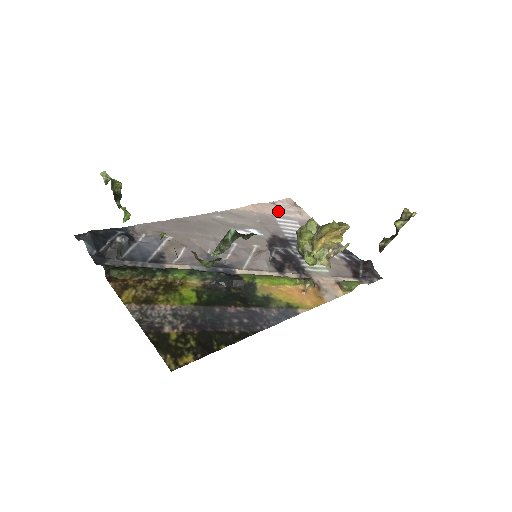
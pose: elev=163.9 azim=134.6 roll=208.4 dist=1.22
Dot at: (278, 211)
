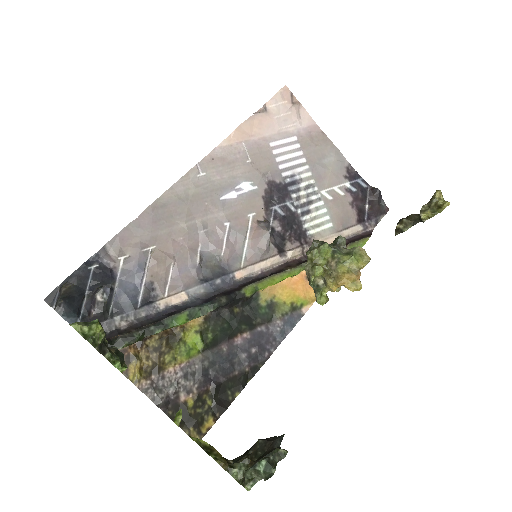
Dot at: (271, 125)
